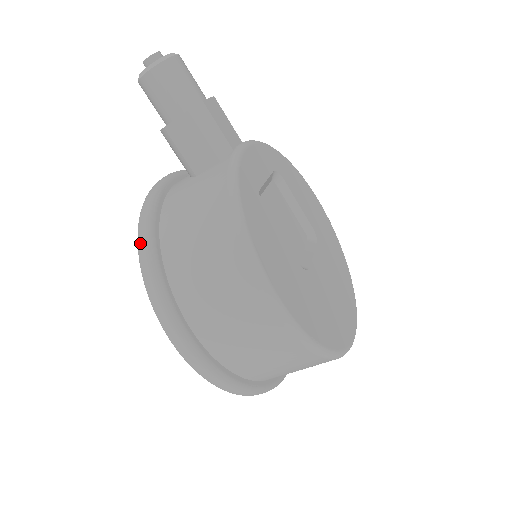
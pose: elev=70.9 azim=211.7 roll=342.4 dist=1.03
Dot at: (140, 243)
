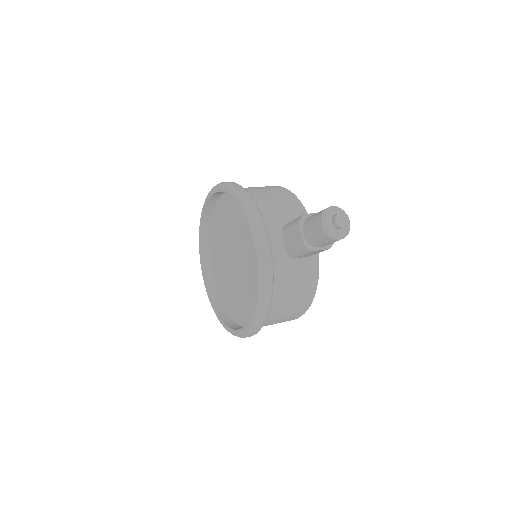
Dot at: (266, 307)
